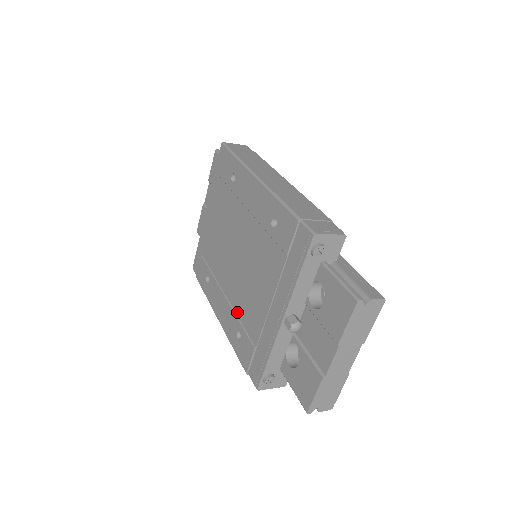
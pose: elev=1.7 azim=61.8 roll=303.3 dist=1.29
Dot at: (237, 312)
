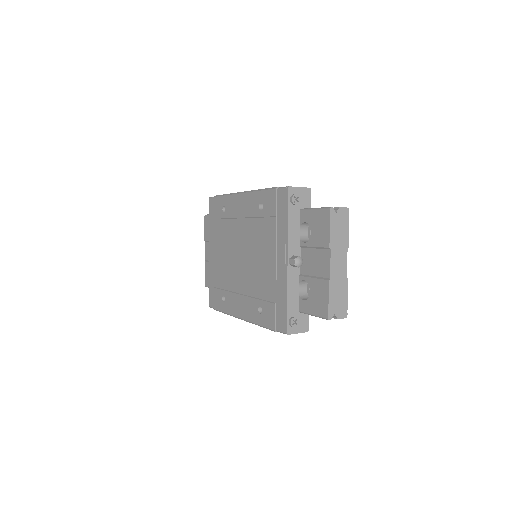
Dot at: (254, 295)
